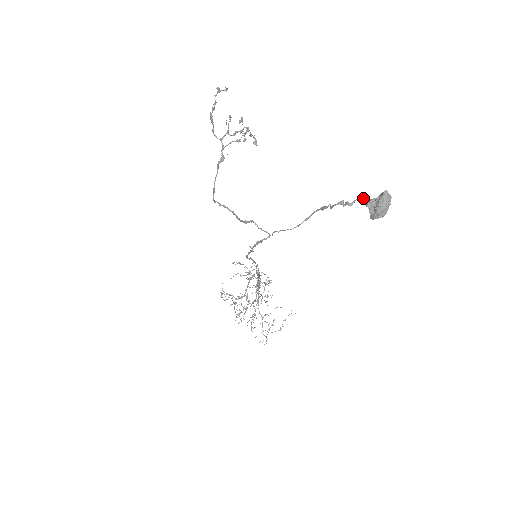
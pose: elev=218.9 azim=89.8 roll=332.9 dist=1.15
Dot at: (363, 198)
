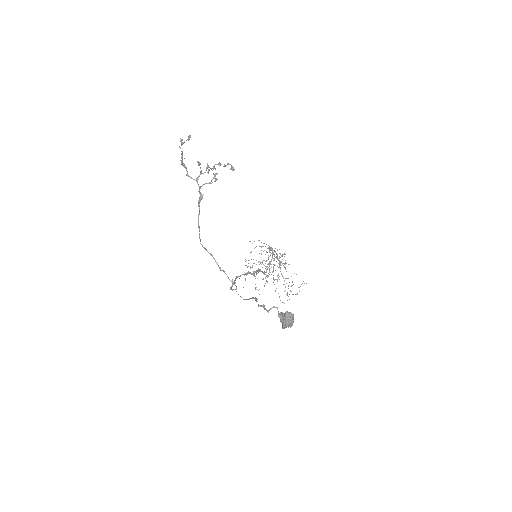
Dot at: occluded
